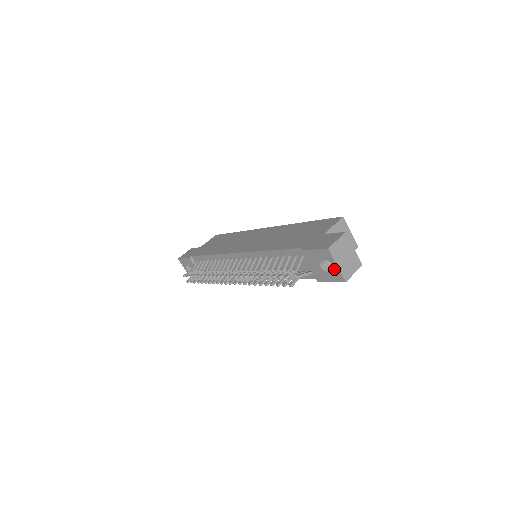
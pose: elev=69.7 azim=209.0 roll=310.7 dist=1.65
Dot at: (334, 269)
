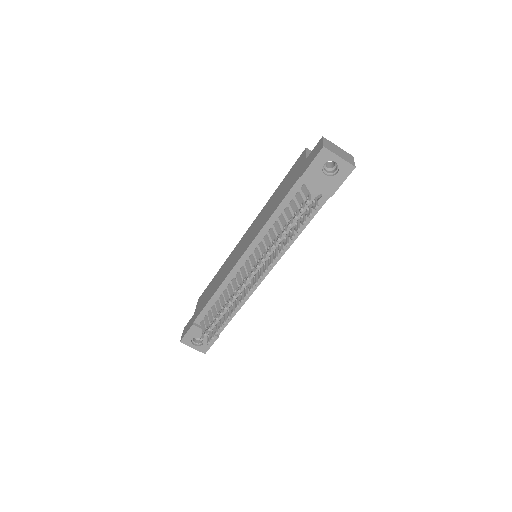
Dot at: (339, 164)
